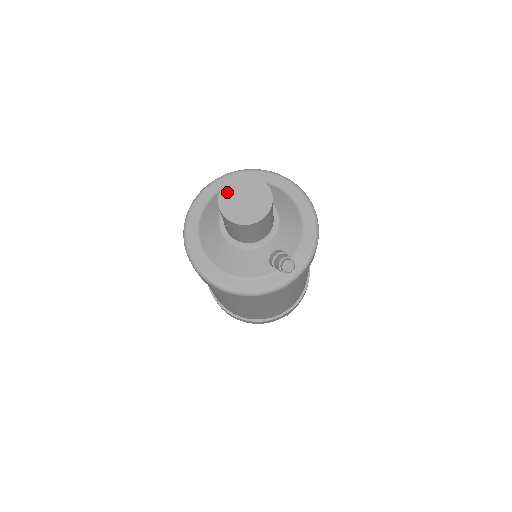
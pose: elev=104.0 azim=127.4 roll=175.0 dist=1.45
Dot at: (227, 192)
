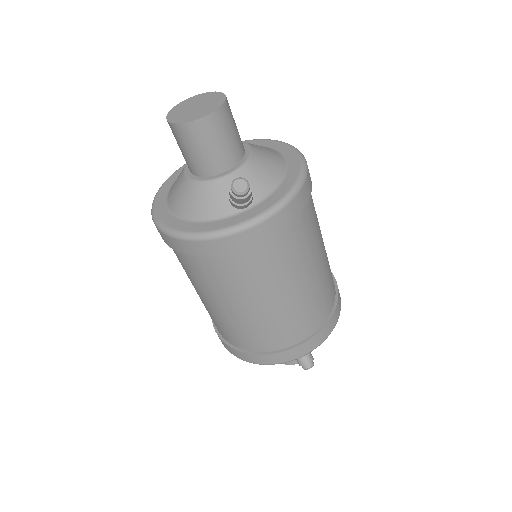
Dot at: (181, 105)
